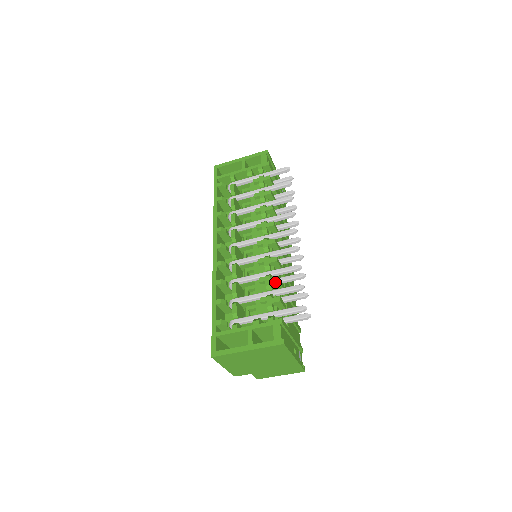
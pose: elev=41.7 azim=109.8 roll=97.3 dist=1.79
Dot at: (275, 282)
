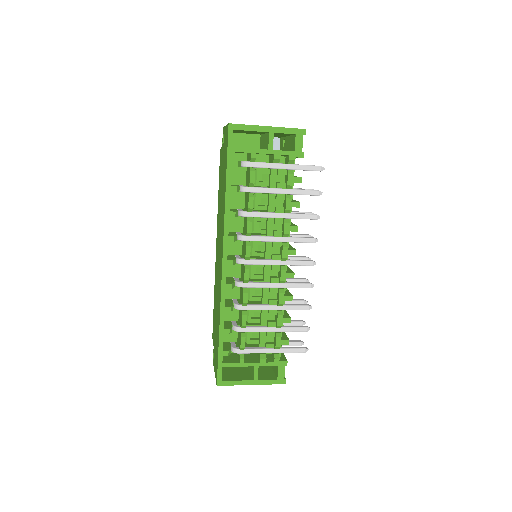
Dot at: (286, 322)
